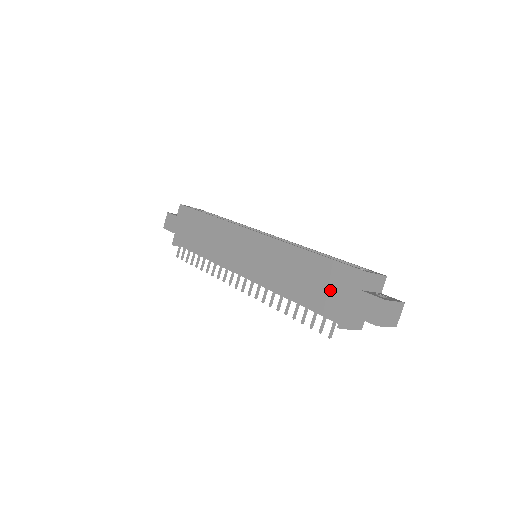
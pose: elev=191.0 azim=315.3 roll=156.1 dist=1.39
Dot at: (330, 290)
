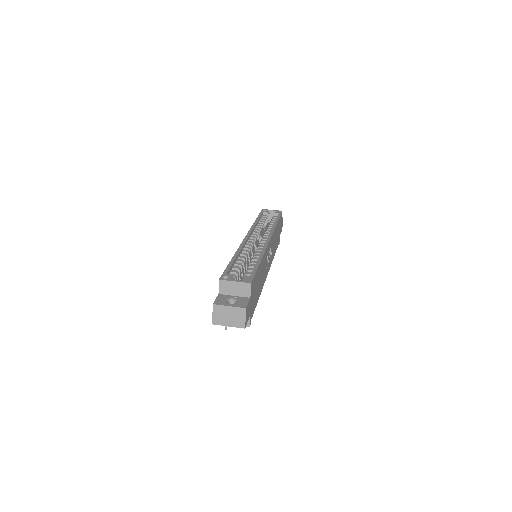
Dot at: occluded
